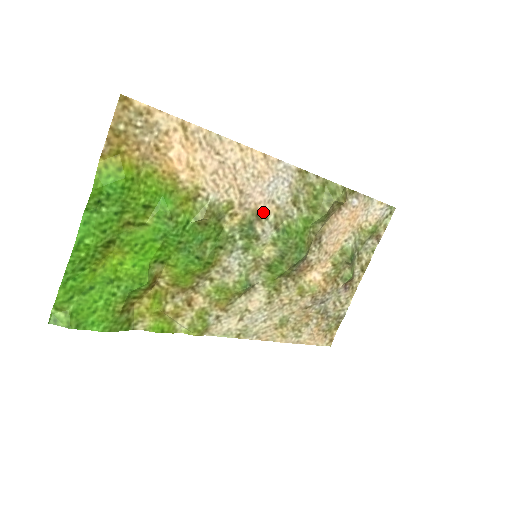
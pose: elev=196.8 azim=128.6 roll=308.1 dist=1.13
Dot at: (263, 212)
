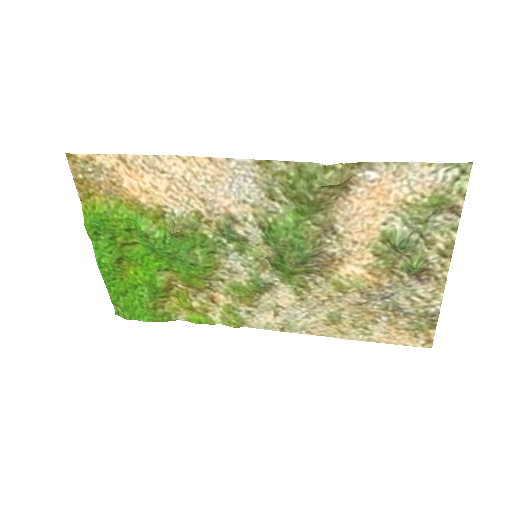
Dot at: (238, 214)
